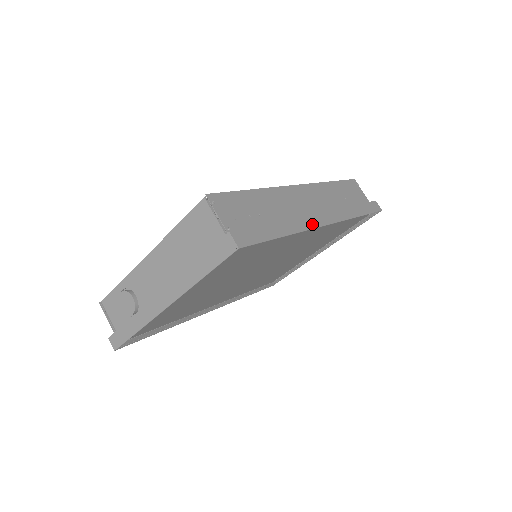
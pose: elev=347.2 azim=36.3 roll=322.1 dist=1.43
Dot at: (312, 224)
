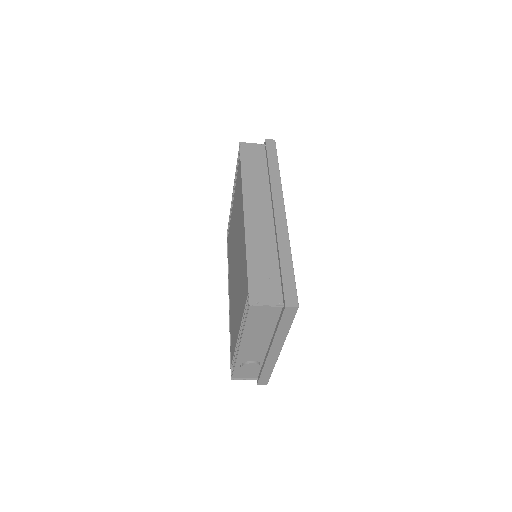
Dot at: (284, 227)
